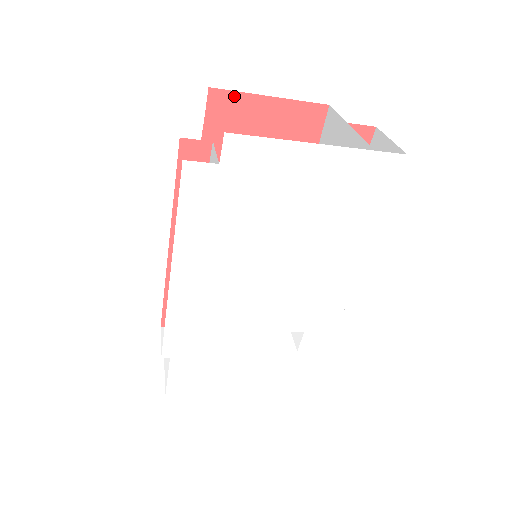
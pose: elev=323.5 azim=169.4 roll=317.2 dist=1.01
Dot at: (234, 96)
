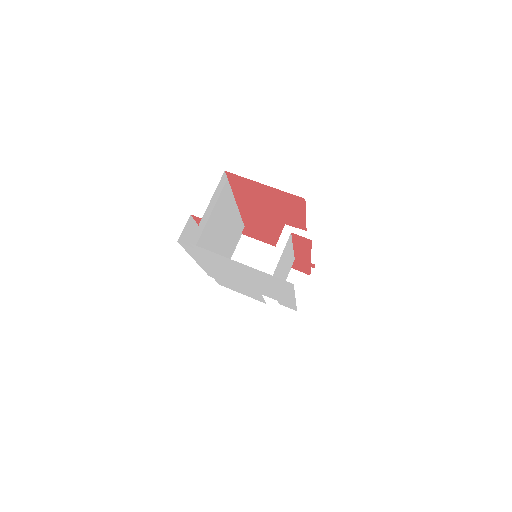
Dot at: (241, 178)
